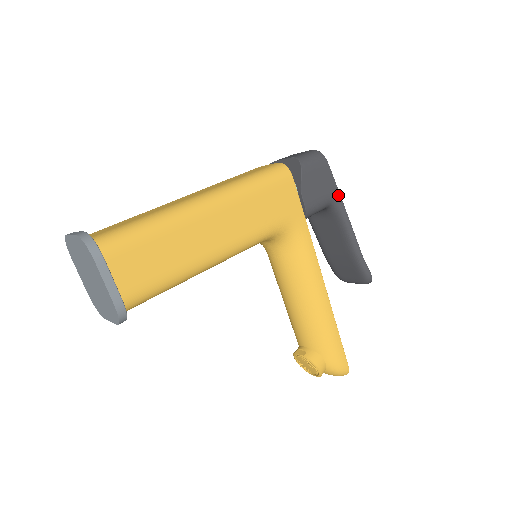
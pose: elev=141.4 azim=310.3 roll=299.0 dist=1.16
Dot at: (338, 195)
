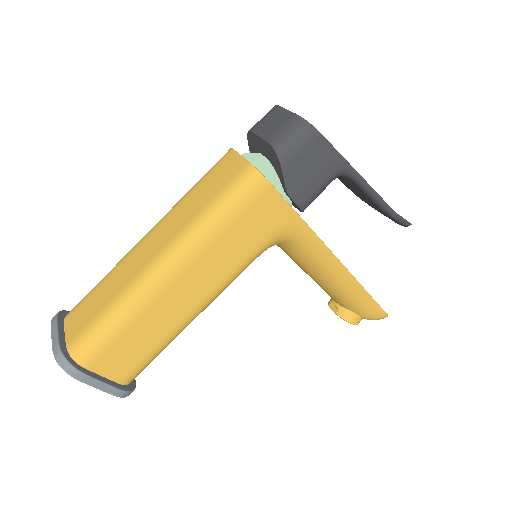
Dot at: (345, 165)
